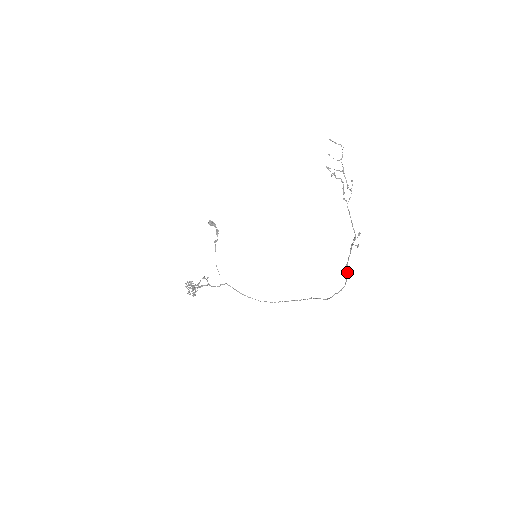
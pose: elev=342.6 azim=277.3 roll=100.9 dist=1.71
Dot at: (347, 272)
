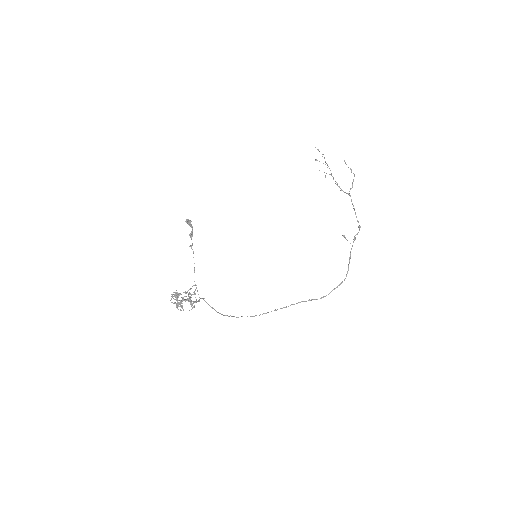
Dot at: occluded
